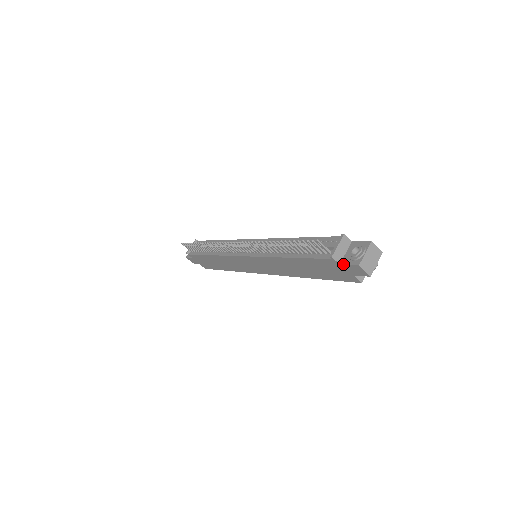
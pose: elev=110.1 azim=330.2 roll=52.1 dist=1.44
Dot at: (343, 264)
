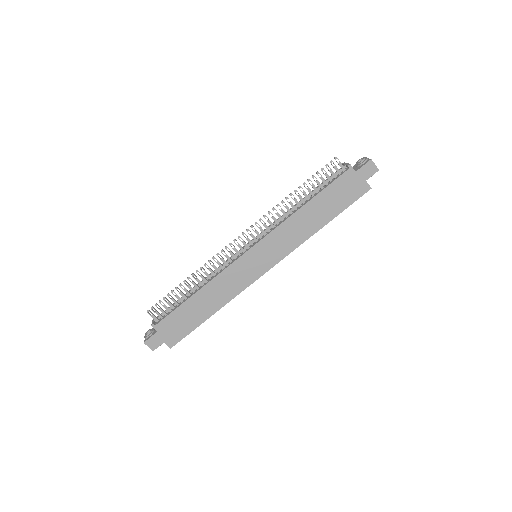
Dot at: (358, 169)
